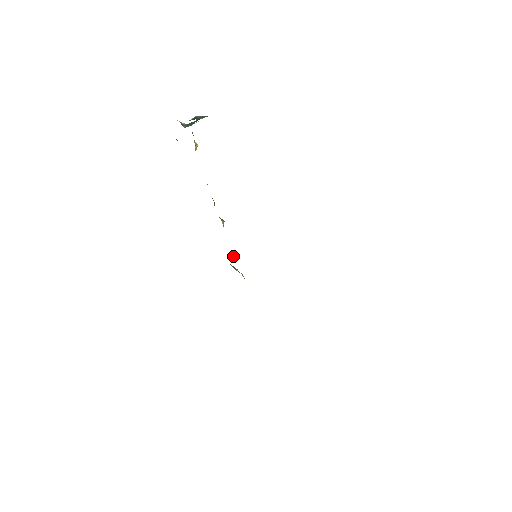
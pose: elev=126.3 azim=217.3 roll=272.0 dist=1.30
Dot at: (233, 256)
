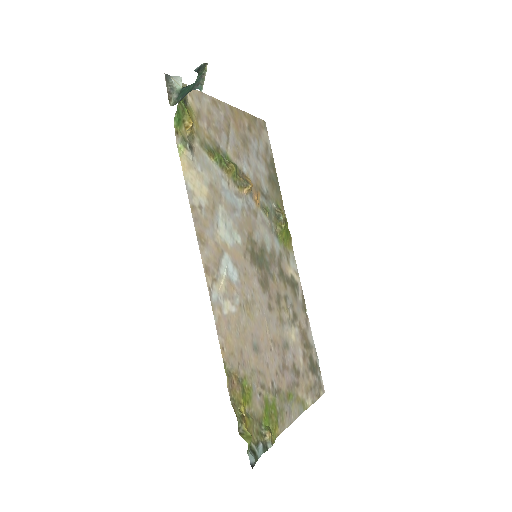
Dot at: (267, 215)
